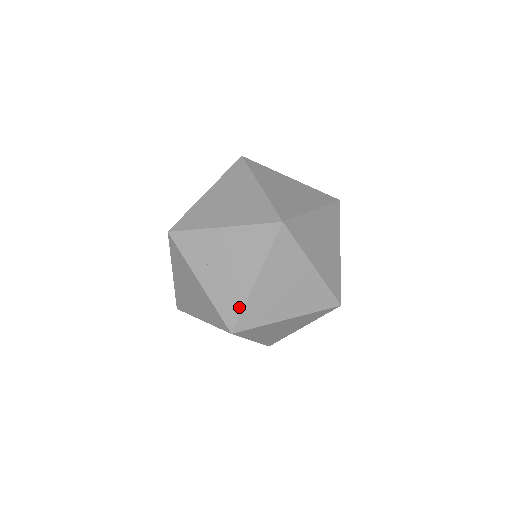
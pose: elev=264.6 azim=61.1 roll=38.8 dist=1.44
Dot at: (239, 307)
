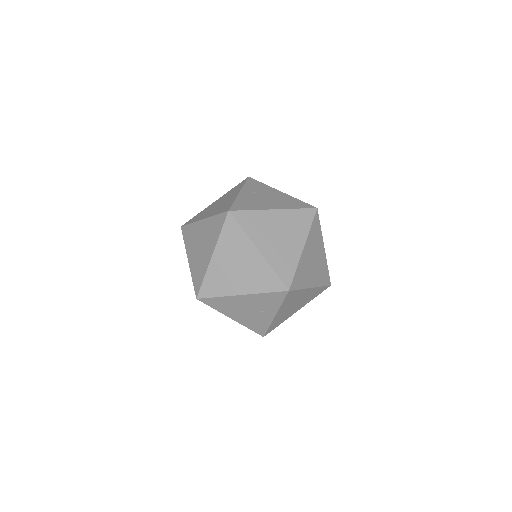
Dot at: (249, 208)
